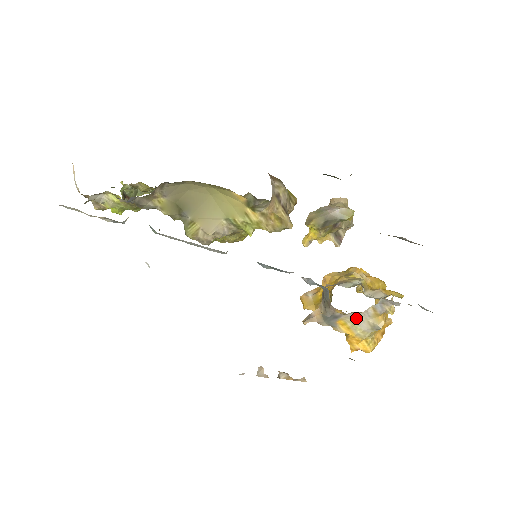
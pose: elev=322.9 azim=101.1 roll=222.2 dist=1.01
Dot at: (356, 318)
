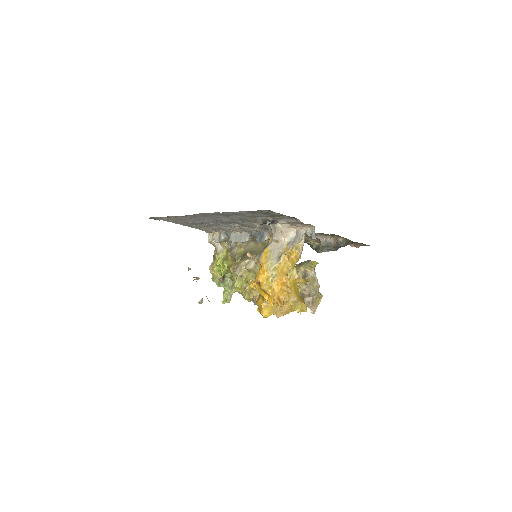
Dot at: (275, 250)
